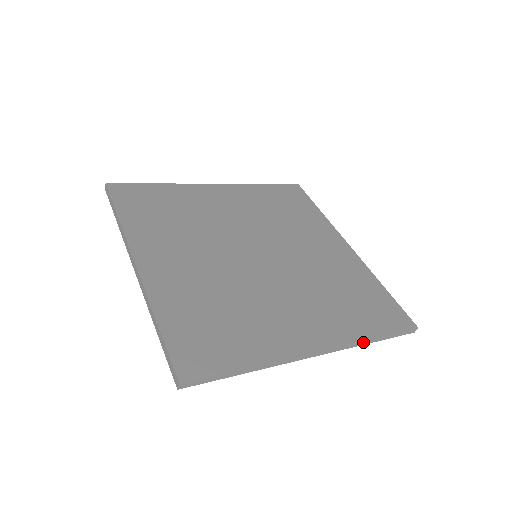
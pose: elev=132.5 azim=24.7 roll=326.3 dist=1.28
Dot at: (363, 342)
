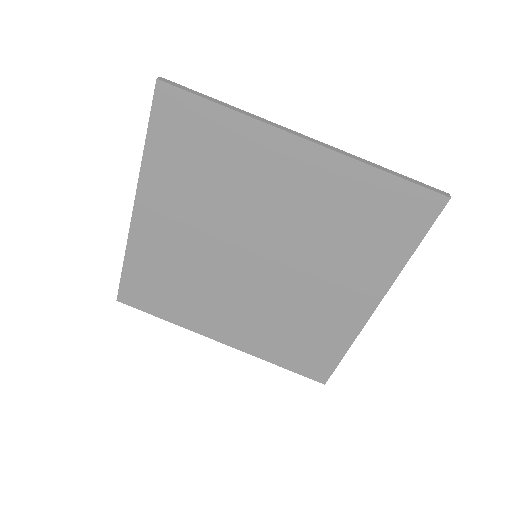
Dot at: (404, 264)
